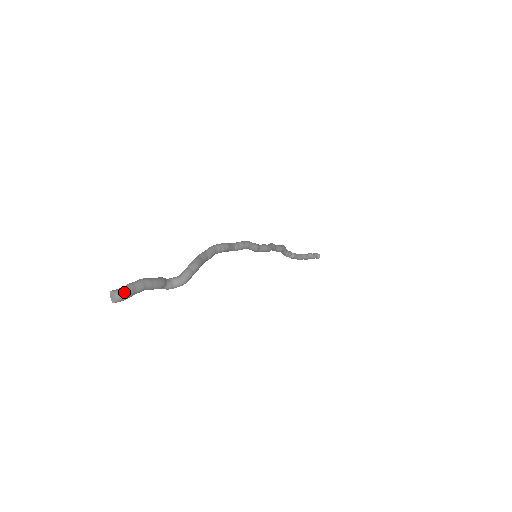
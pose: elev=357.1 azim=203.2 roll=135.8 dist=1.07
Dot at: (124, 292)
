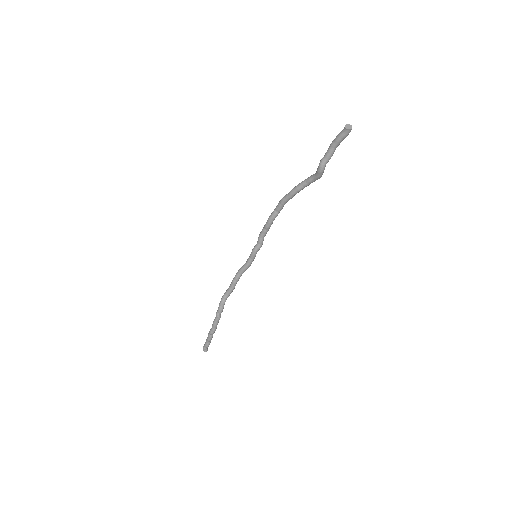
Dot at: (348, 130)
